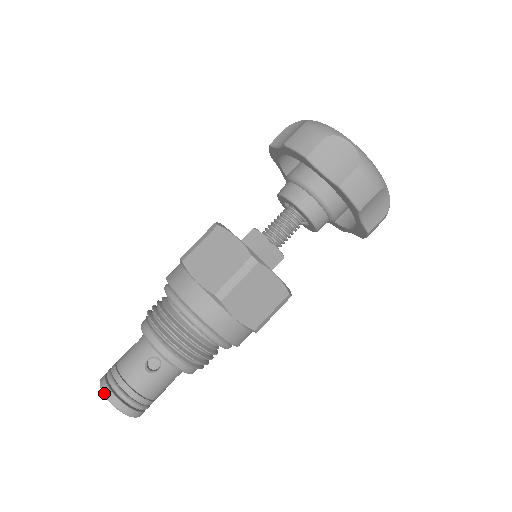
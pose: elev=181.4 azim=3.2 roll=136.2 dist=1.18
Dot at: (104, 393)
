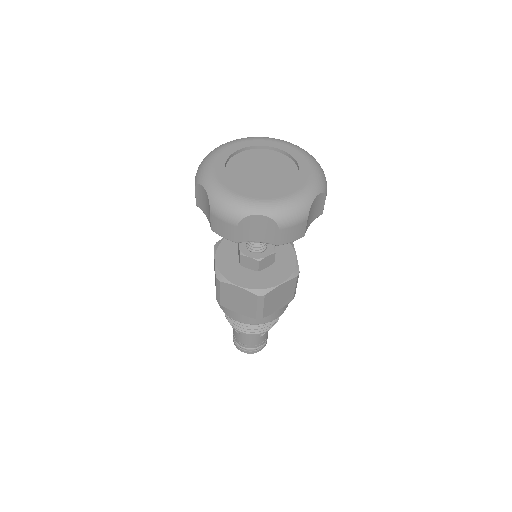
Dot at: occluded
